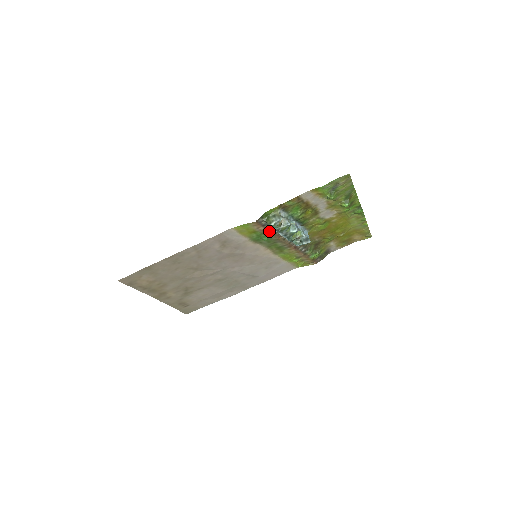
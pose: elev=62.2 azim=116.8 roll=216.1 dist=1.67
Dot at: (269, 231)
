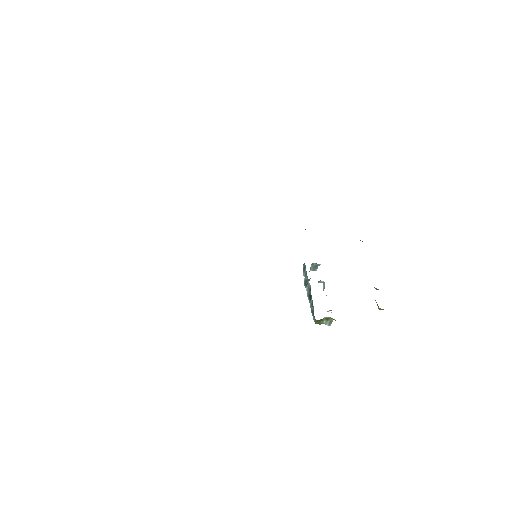
Dot at: occluded
